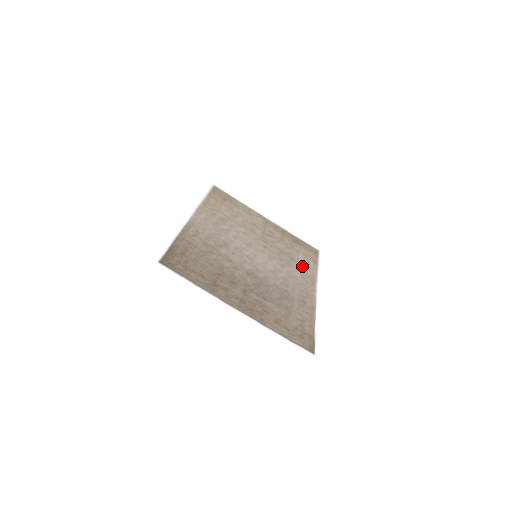
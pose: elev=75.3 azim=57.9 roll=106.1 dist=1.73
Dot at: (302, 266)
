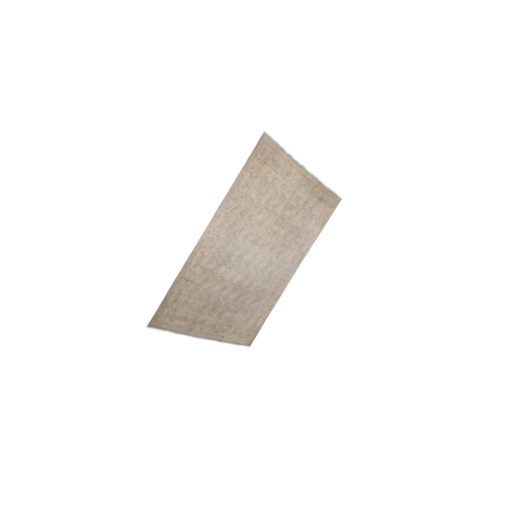
Dot at: (303, 241)
